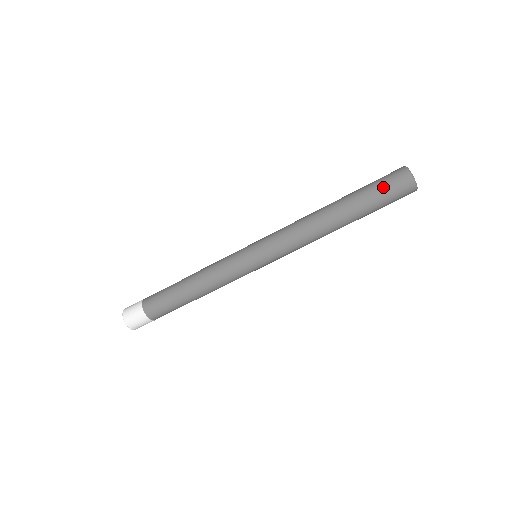
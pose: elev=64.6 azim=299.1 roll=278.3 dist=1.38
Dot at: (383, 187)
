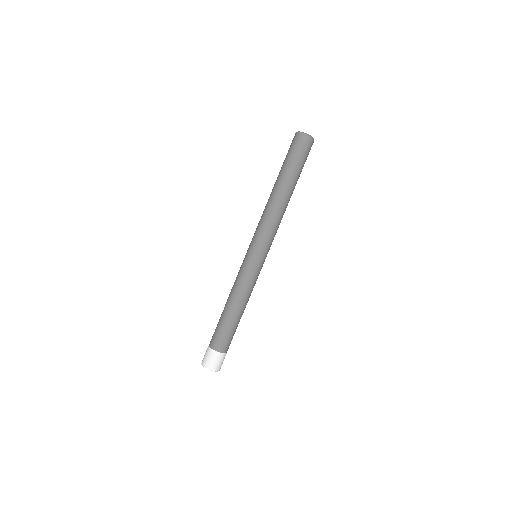
Dot at: (288, 152)
